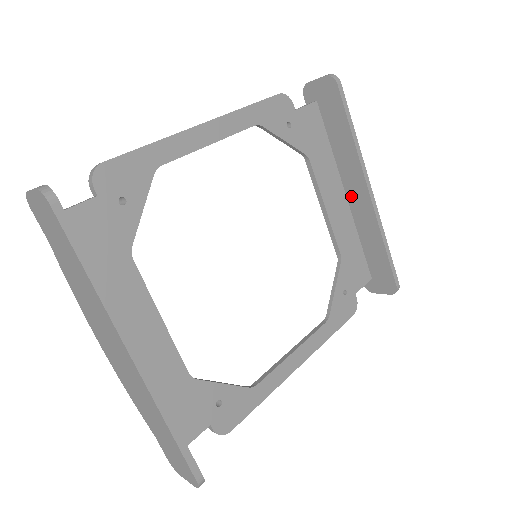
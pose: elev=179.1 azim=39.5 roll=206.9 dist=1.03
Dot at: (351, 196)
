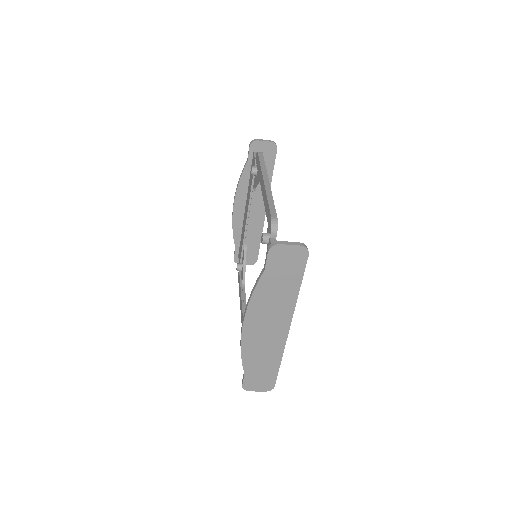
Dot at: (253, 209)
